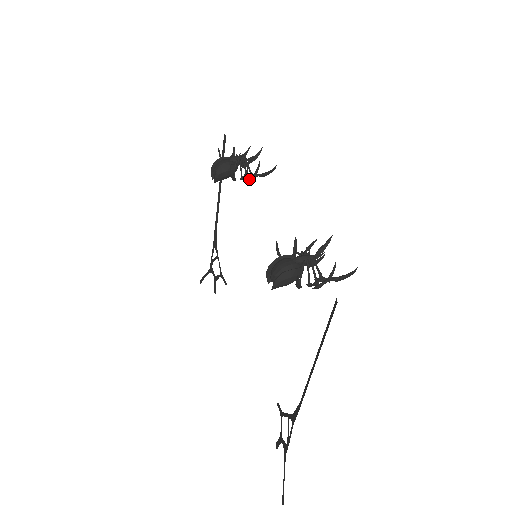
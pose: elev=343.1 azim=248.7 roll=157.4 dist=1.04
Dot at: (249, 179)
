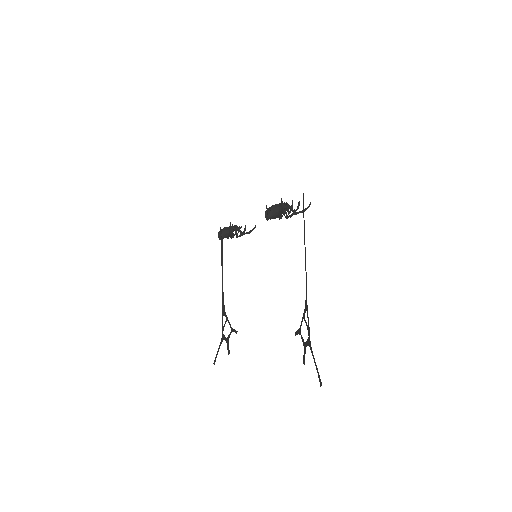
Dot at: (242, 233)
